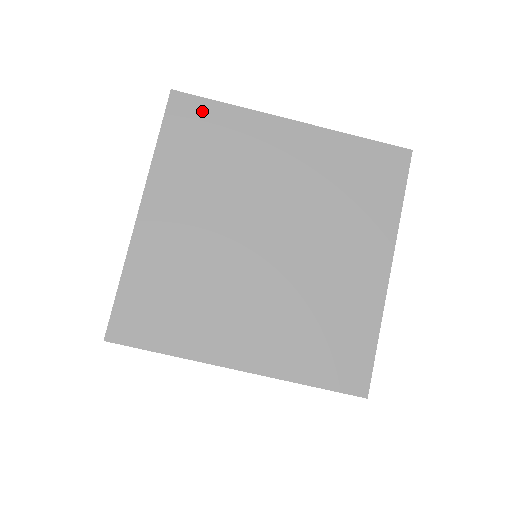
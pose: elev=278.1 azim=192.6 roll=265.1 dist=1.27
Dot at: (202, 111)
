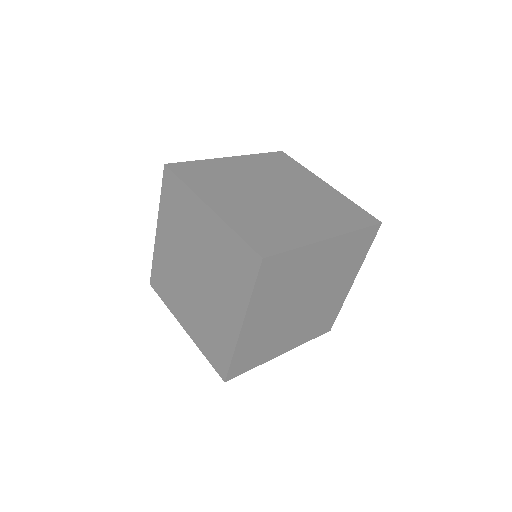
Dot at: (280, 261)
